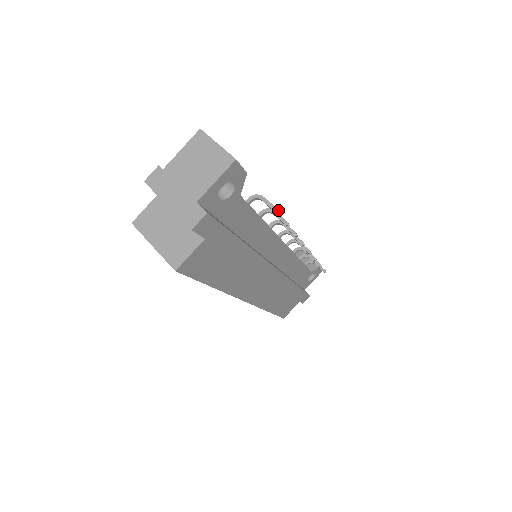
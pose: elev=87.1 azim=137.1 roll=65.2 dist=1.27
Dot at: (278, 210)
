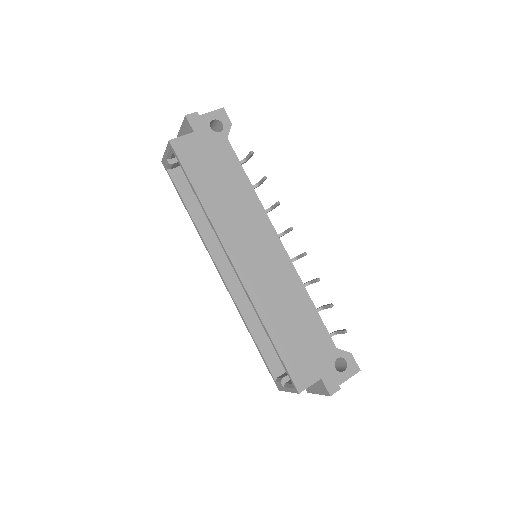
Dot at: (253, 152)
